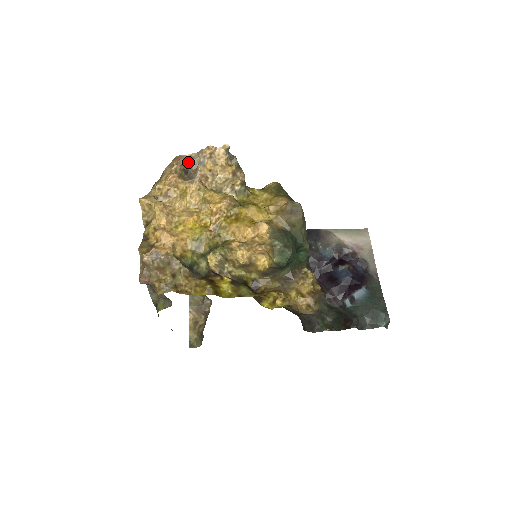
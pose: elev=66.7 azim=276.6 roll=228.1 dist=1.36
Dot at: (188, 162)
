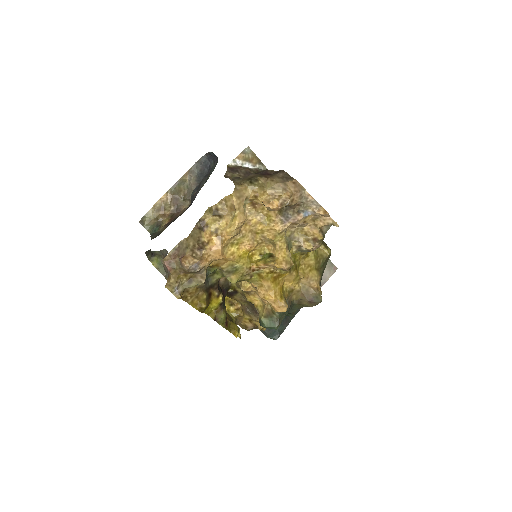
Dot at: (300, 201)
